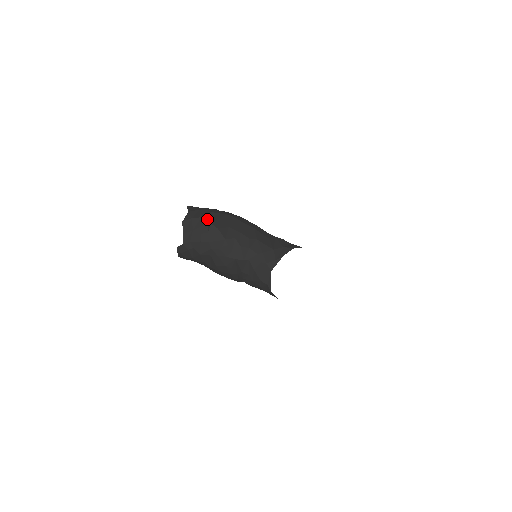
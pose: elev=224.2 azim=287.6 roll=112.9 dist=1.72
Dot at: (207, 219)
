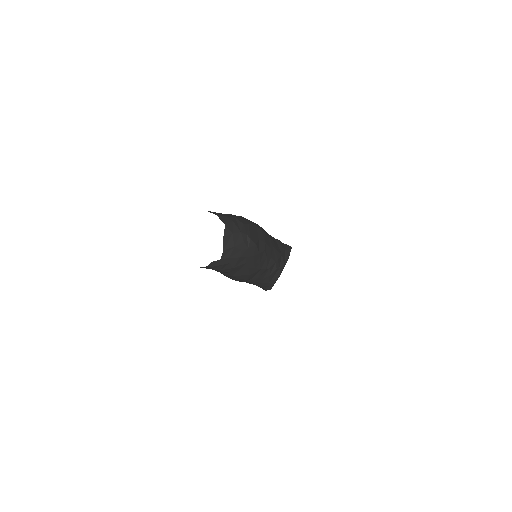
Dot at: (246, 234)
